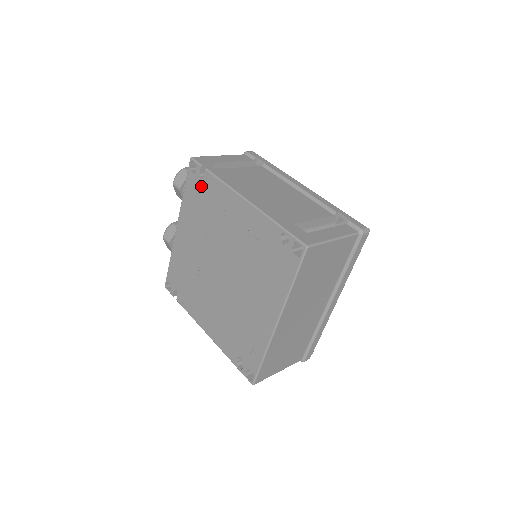
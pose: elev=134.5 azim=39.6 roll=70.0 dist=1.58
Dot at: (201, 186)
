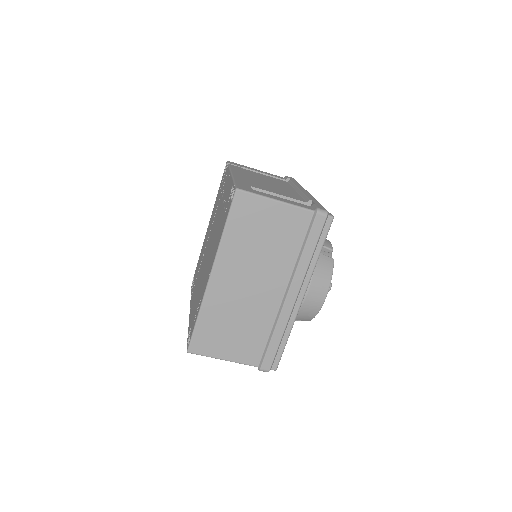
Dot at: (223, 180)
